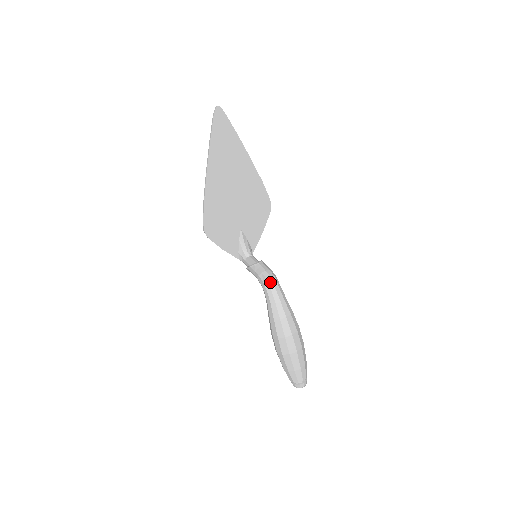
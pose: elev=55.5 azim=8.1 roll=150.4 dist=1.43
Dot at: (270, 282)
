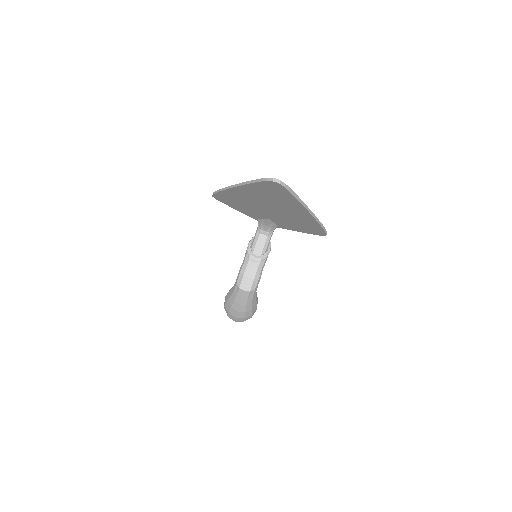
Dot at: (241, 291)
